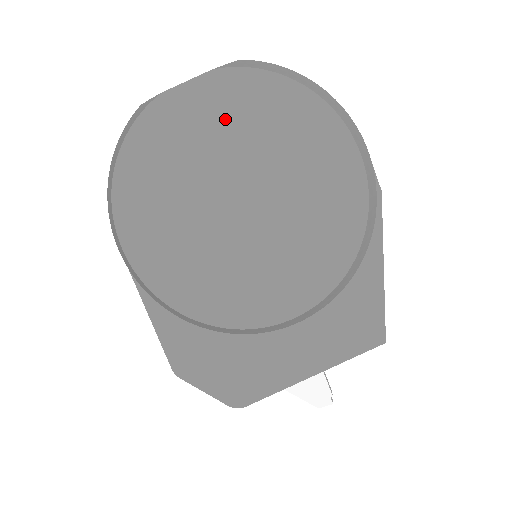
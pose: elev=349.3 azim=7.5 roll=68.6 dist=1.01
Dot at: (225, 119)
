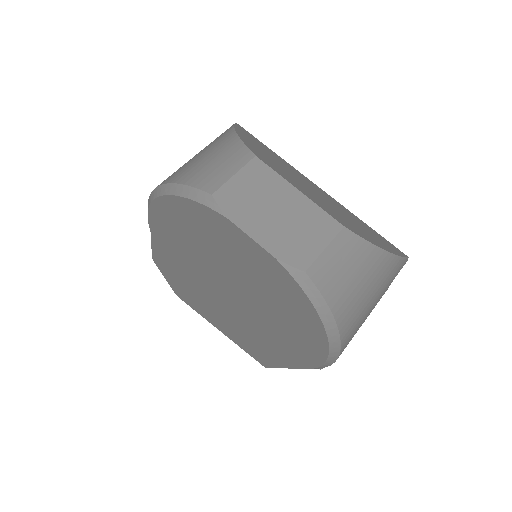
Dot at: (260, 274)
